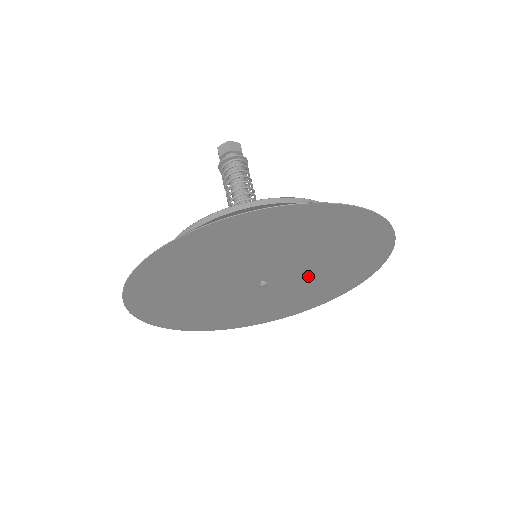
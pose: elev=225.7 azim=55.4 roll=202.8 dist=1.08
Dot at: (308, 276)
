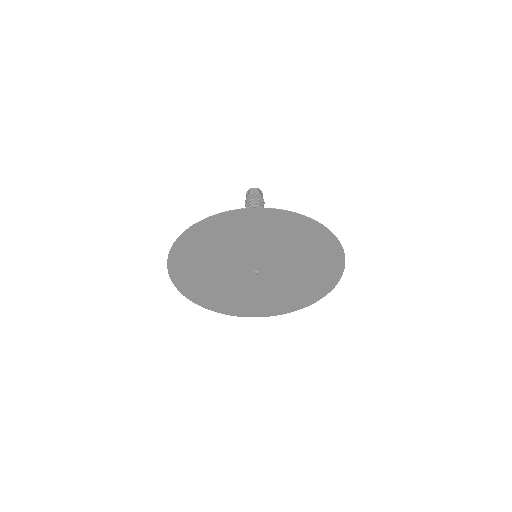
Dot at: (280, 283)
